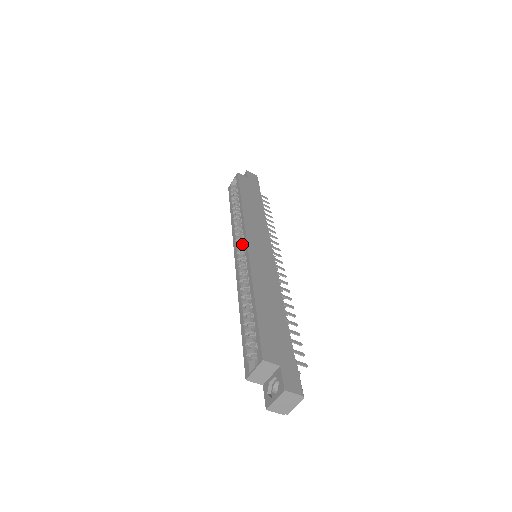
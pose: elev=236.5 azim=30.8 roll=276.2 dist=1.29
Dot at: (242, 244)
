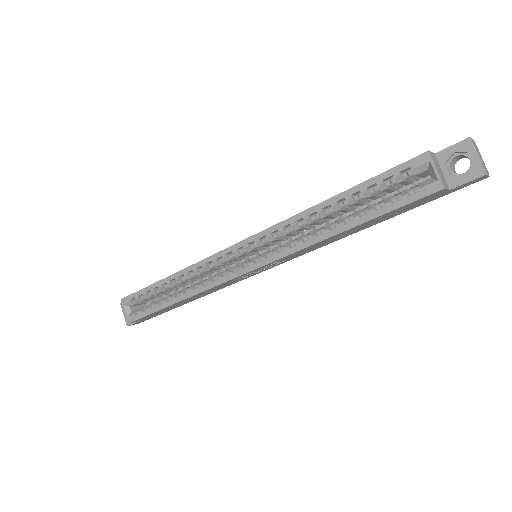
Dot at: (232, 267)
